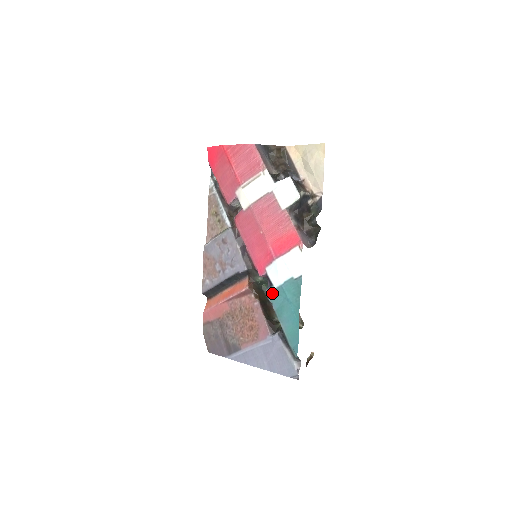
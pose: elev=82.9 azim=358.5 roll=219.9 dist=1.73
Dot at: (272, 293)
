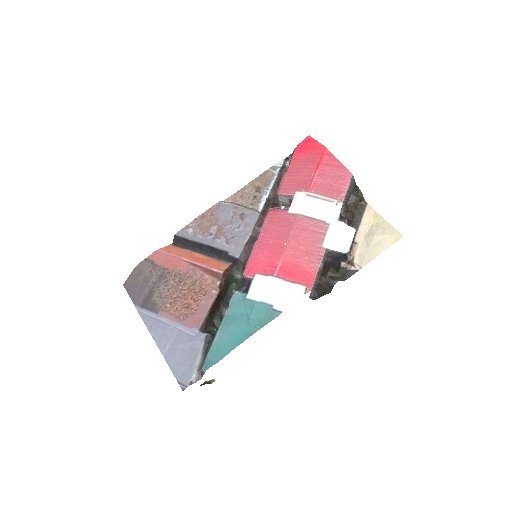
Dot at: (239, 299)
